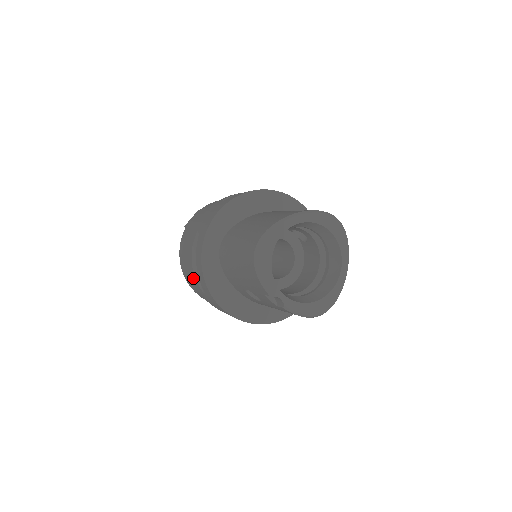
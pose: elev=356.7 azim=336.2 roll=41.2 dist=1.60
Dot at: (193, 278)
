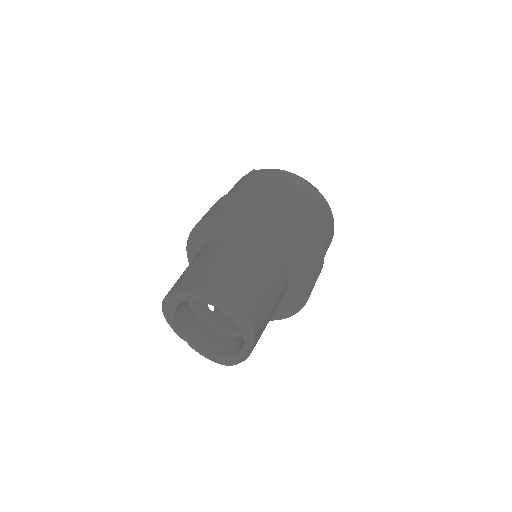
Dot at: occluded
